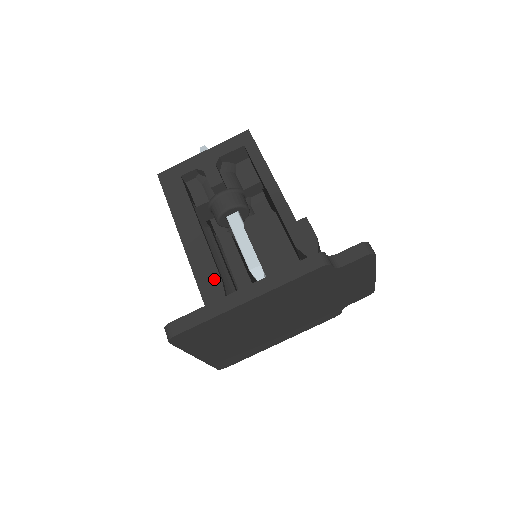
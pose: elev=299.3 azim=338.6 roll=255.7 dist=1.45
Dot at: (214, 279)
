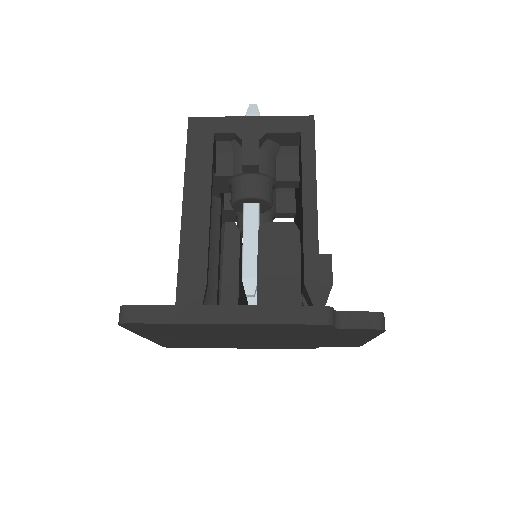
Dot at: (199, 276)
